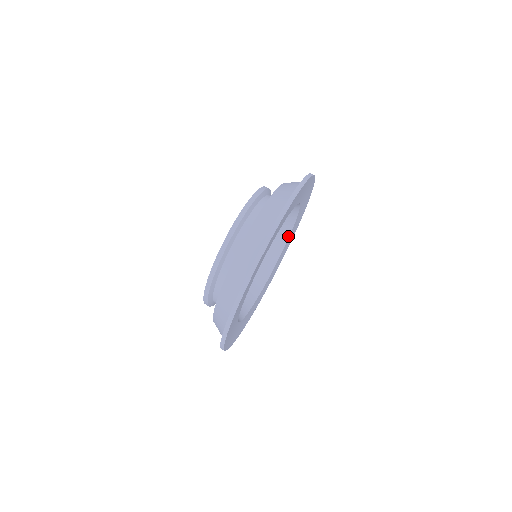
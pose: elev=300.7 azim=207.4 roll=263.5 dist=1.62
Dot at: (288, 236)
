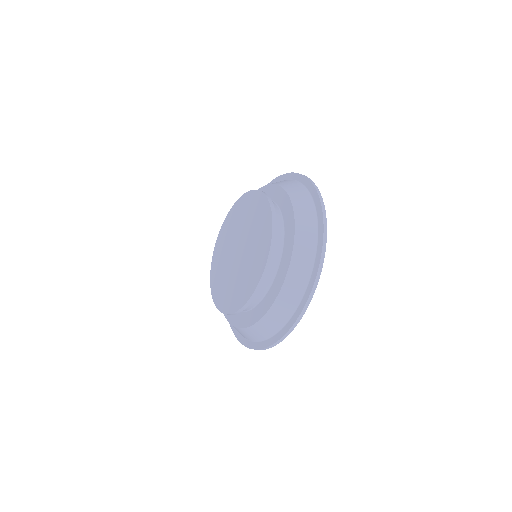
Dot at: occluded
